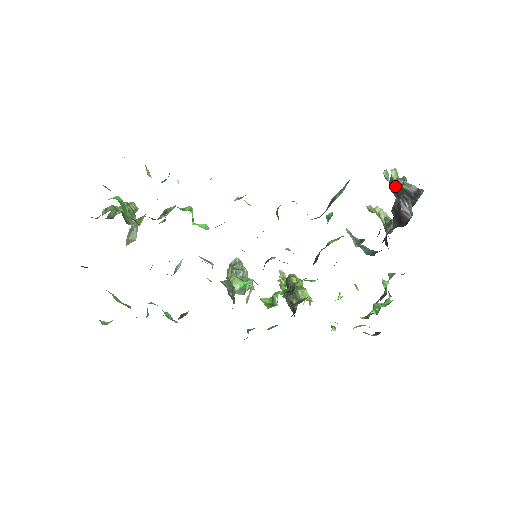
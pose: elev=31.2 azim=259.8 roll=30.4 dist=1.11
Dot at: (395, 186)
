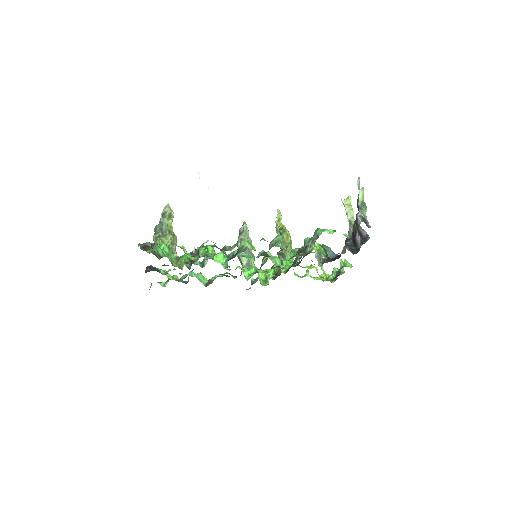
Dot at: (356, 217)
